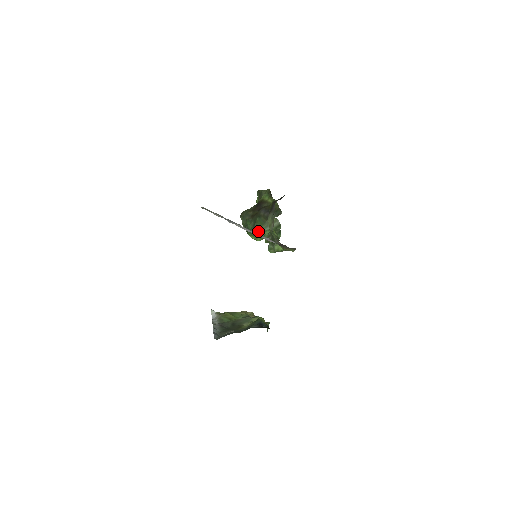
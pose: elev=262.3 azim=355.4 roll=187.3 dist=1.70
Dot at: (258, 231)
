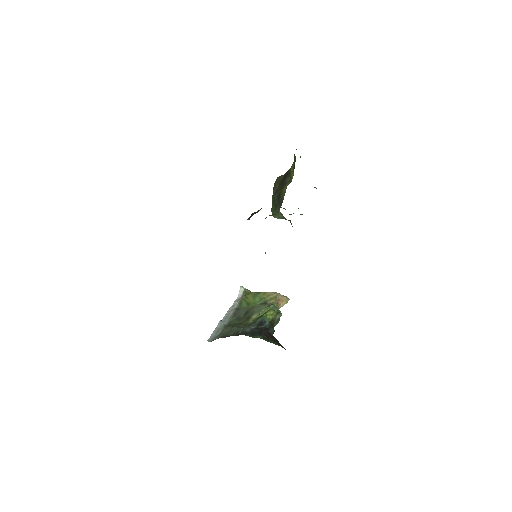
Dot at: occluded
